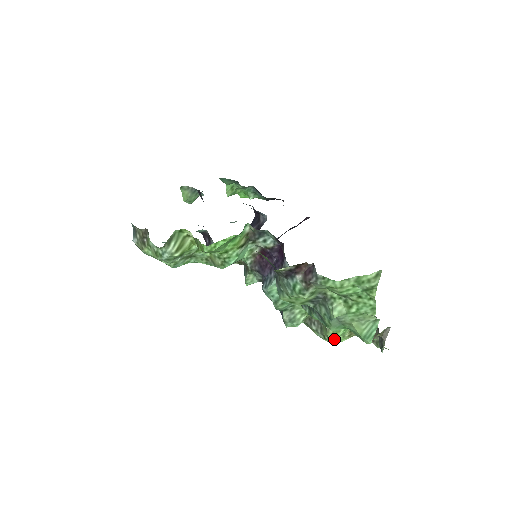
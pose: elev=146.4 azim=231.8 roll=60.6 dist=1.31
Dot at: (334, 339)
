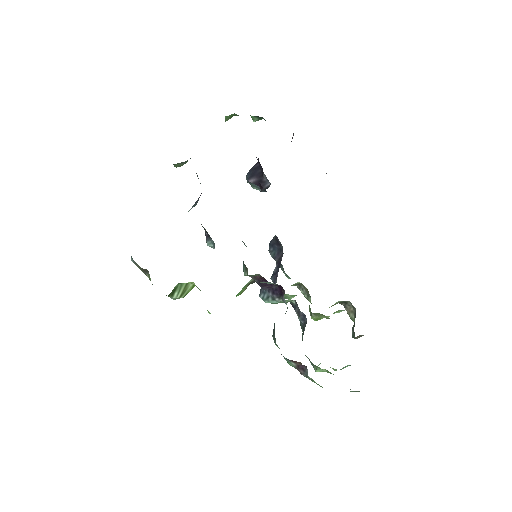
Dot at: occluded
